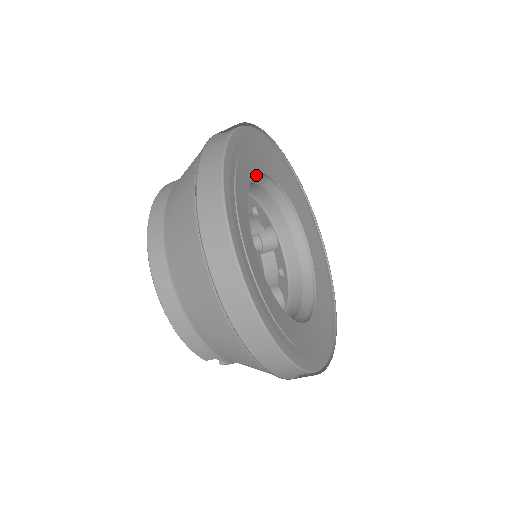
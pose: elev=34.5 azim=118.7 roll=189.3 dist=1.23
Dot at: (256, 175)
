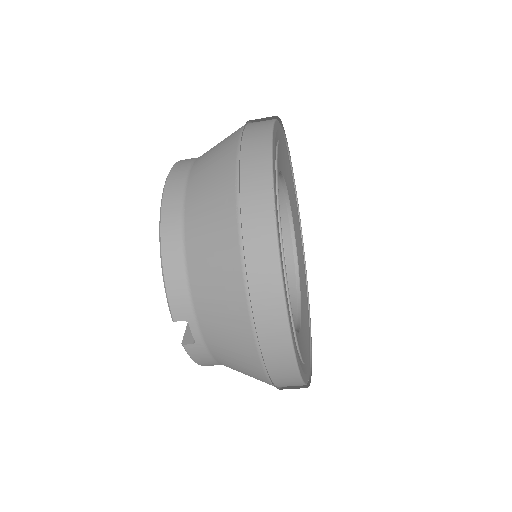
Dot at: (281, 184)
